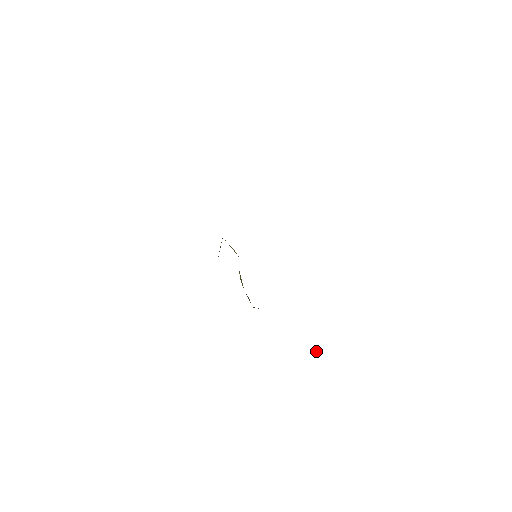
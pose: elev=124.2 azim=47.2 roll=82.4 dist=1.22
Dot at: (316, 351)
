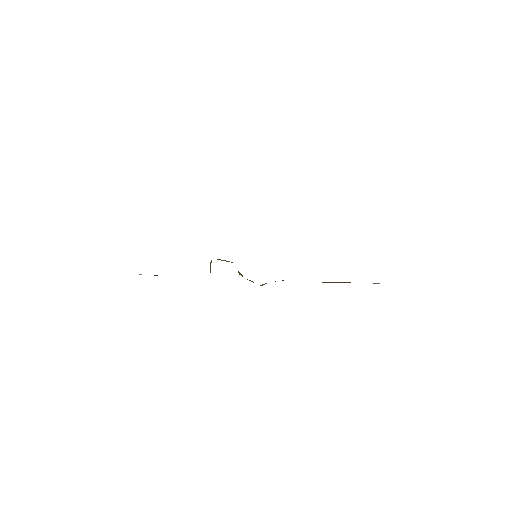
Dot at: (332, 282)
